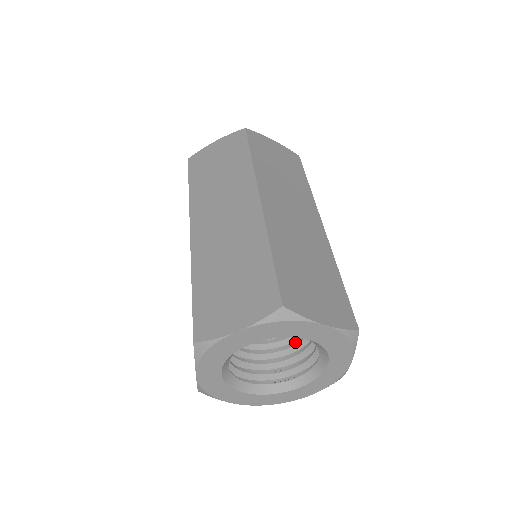
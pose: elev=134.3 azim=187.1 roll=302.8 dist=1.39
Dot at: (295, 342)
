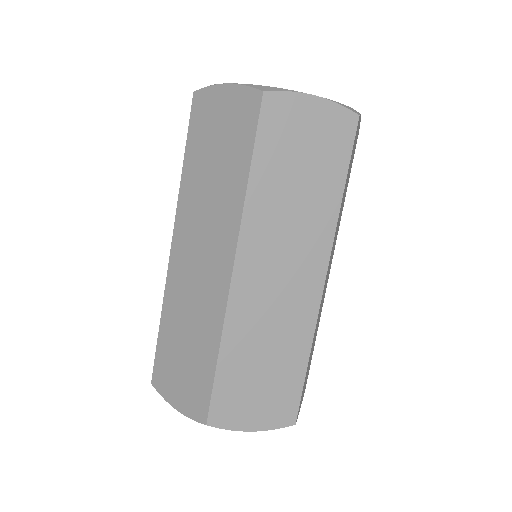
Dot at: occluded
